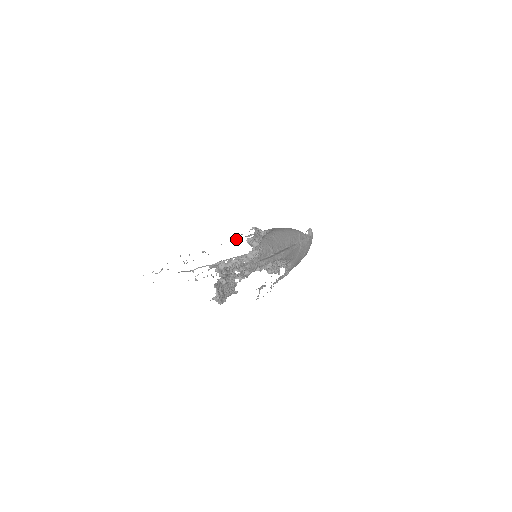
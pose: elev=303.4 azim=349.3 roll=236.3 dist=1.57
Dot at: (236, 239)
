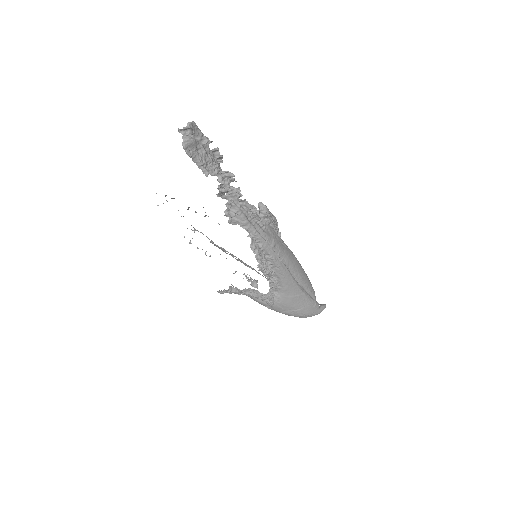
Dot at: occluded
